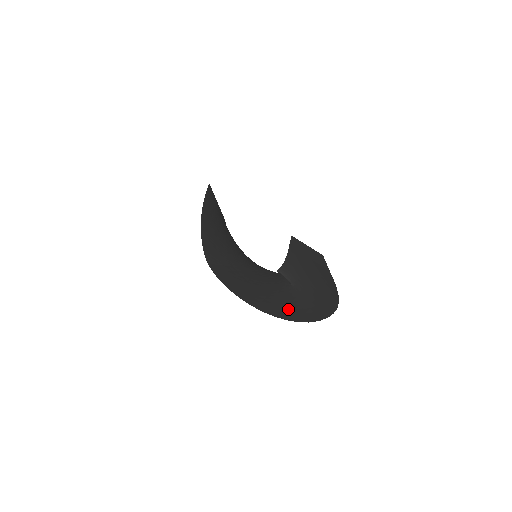
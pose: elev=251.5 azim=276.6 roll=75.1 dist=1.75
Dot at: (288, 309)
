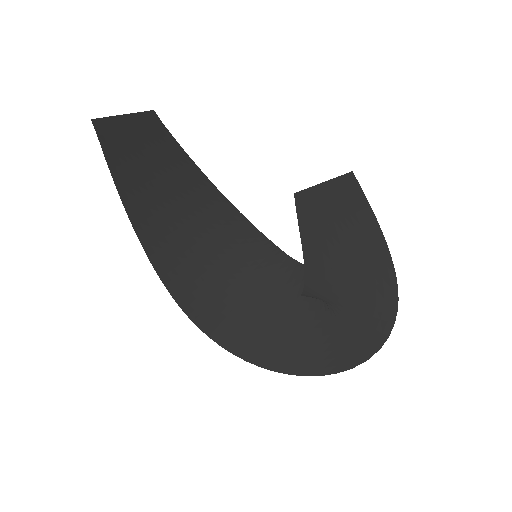
Dot at: (336, 353)
